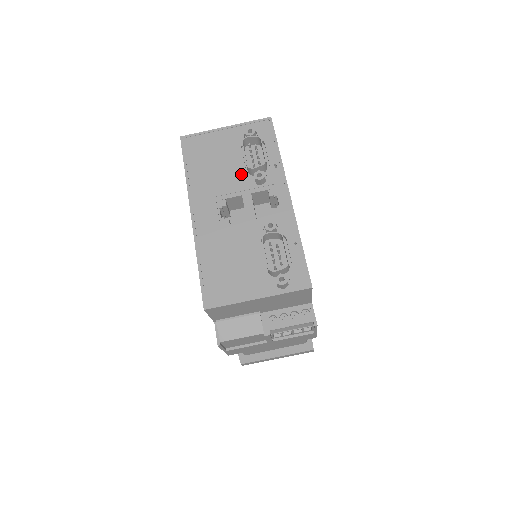
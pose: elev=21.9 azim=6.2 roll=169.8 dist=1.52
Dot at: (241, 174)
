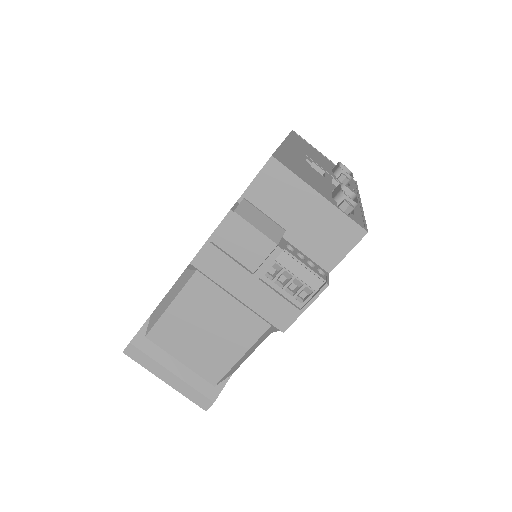
Dot at: (328, 169)
